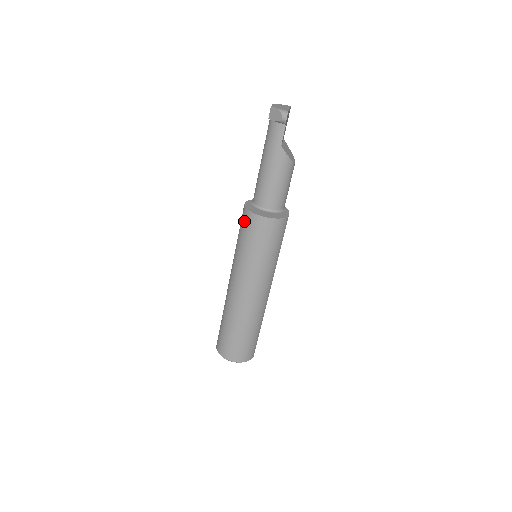
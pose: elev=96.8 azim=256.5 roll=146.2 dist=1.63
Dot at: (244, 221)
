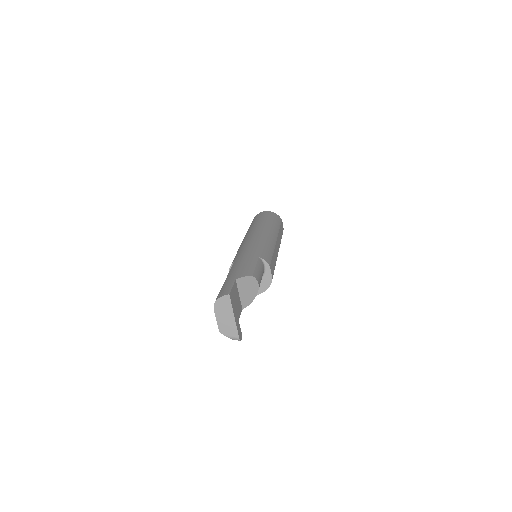
Dot at: occluded
